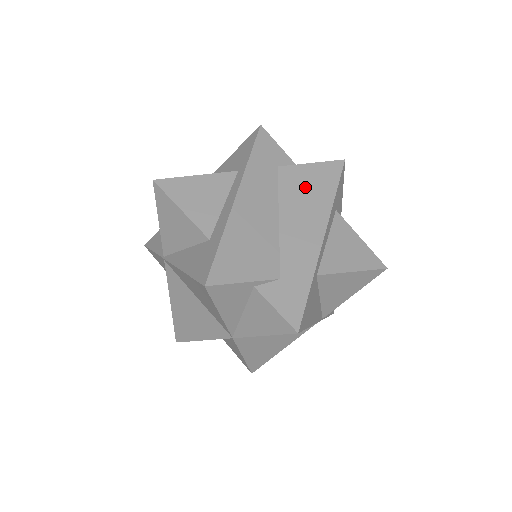
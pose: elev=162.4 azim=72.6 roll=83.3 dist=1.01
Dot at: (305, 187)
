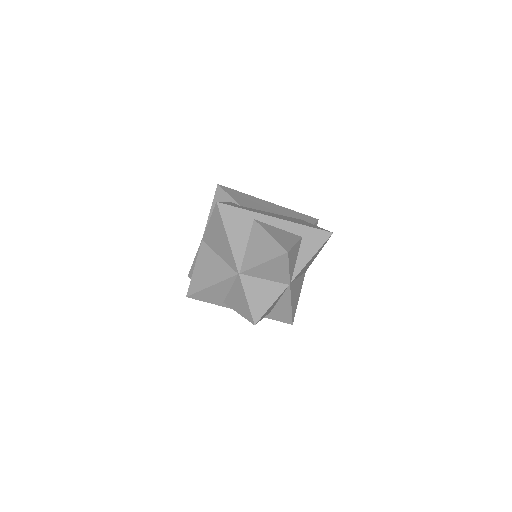
Dot at: (300, 221)
